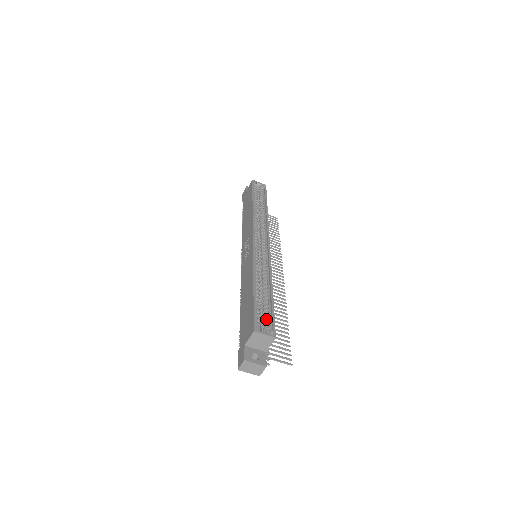
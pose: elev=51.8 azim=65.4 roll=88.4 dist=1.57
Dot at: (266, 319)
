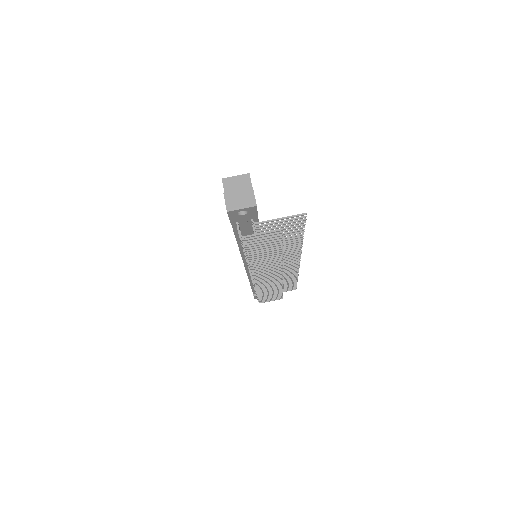
Dot at: occluded
